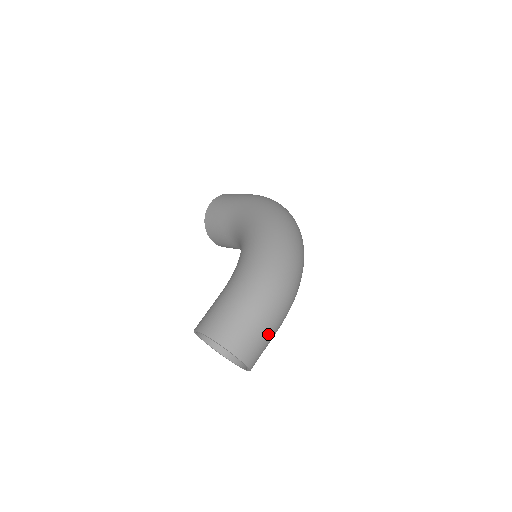
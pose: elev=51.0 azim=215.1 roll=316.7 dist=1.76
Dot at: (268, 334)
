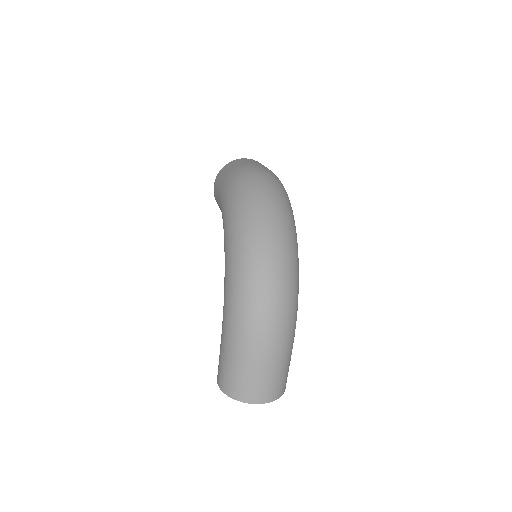
Dot at: (273, 369)
